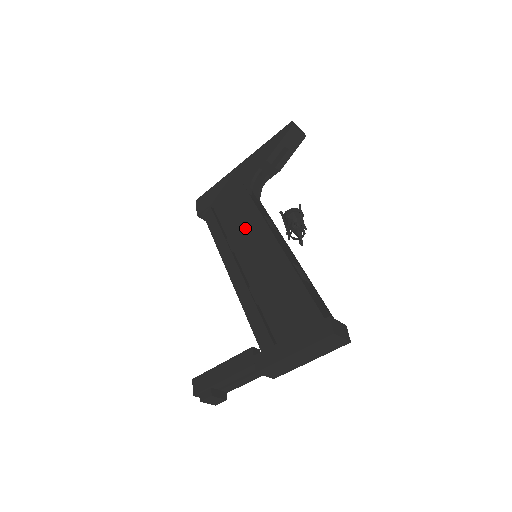
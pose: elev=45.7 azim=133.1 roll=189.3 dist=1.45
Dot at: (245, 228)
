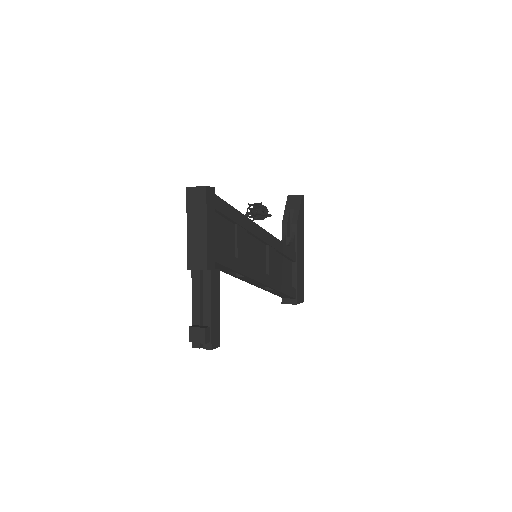
Dot at: occluded
